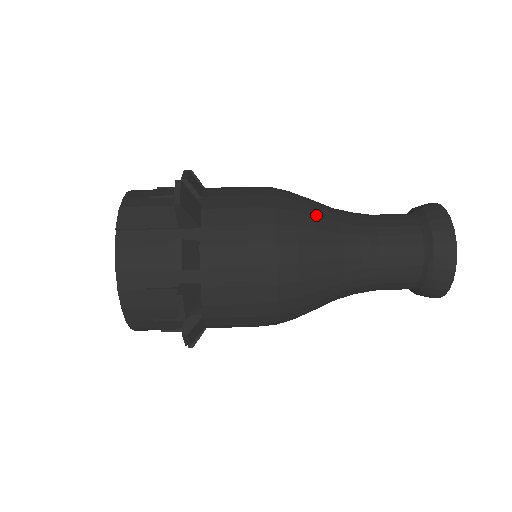
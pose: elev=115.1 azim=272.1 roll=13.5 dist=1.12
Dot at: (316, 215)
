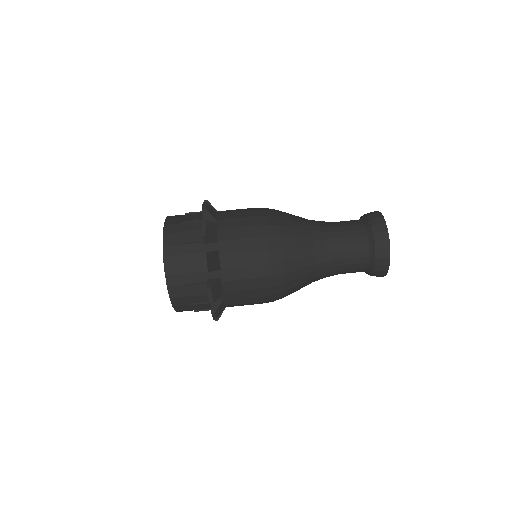
Dot at: (297, 247)
